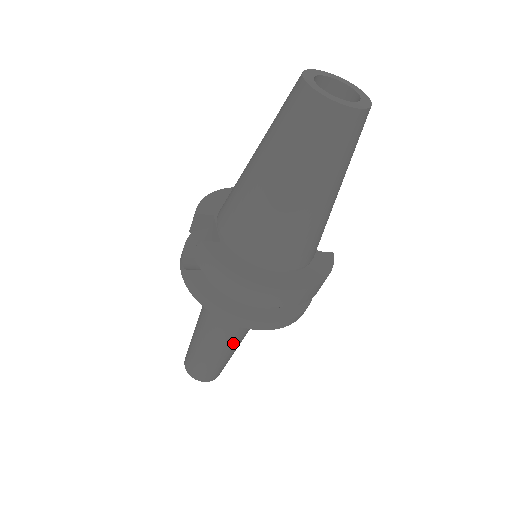
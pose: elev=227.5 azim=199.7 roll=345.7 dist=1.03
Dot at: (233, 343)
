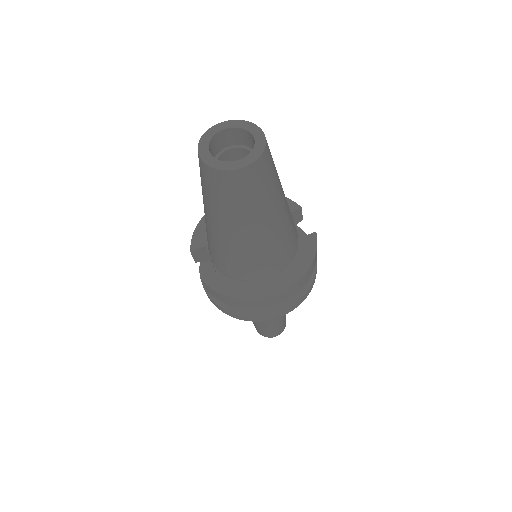
Dot at: occluded
